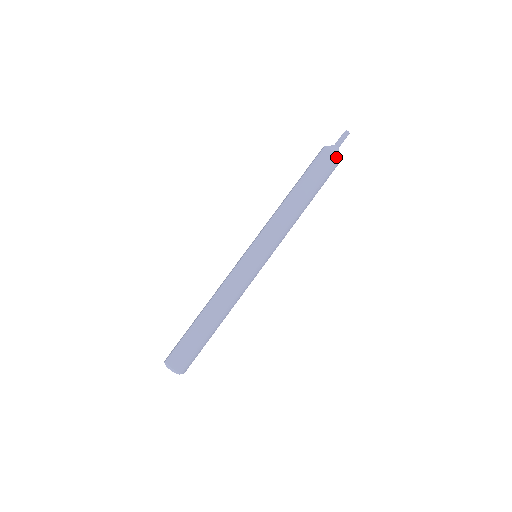
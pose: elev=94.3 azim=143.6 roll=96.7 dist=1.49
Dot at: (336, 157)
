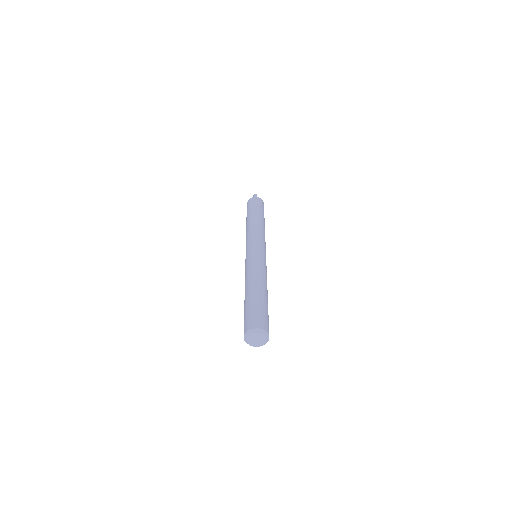
Dot at: (252, 199)
